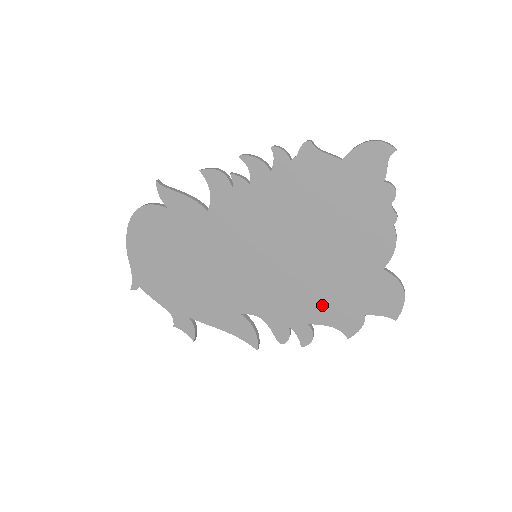
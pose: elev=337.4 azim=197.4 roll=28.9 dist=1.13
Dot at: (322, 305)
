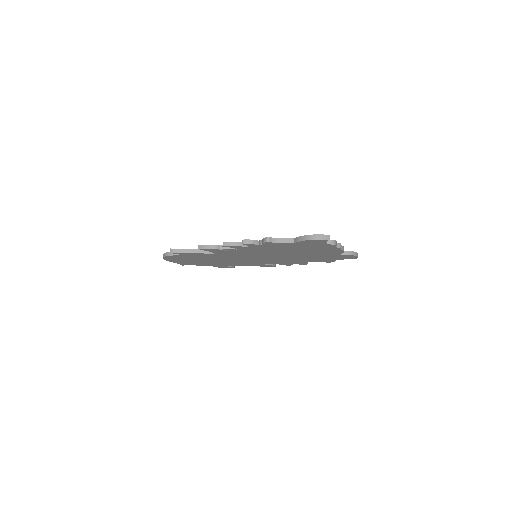
Dot at: (308, 260)
